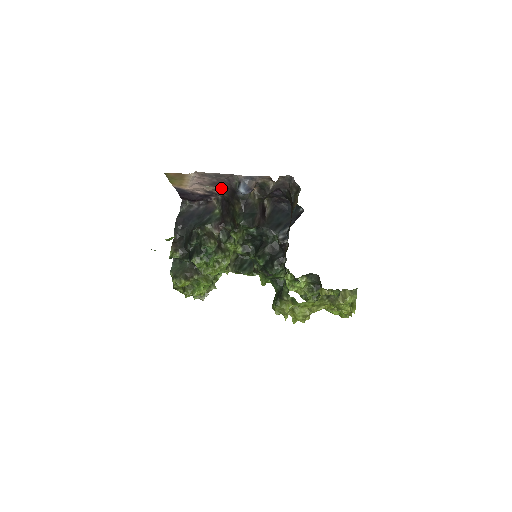
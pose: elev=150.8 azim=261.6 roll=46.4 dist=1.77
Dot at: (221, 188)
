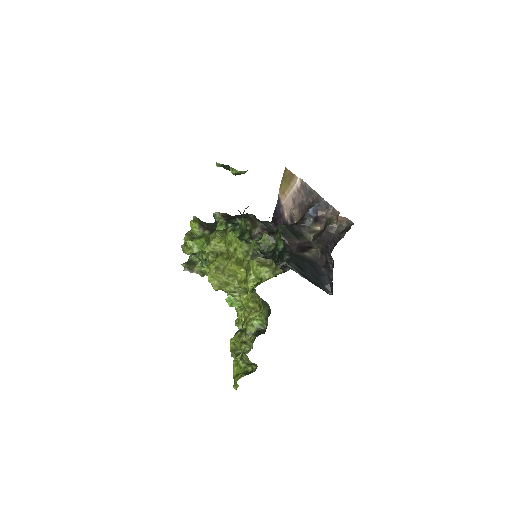
Dot at: (301, 216)
